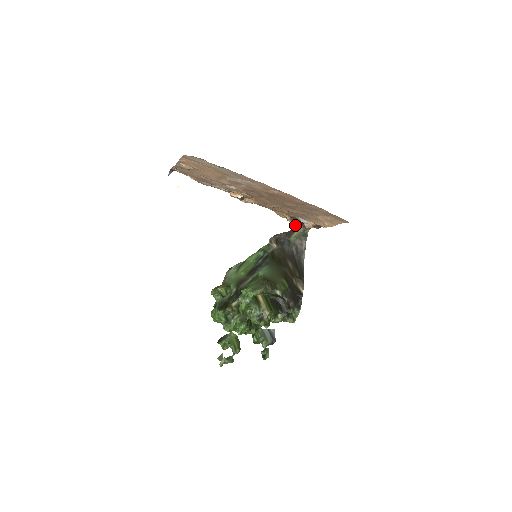
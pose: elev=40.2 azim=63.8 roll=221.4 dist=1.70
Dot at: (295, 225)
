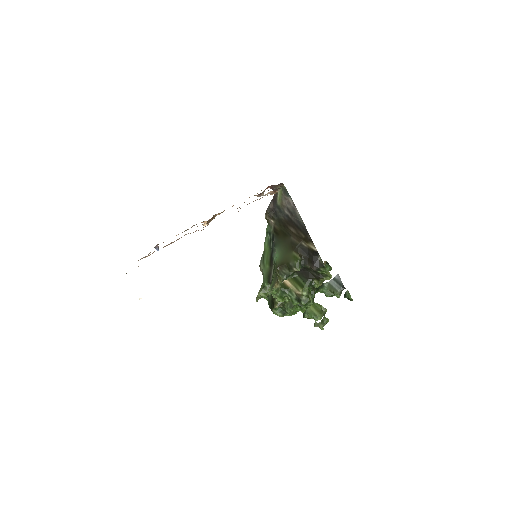
Dot at: (272, 189)
